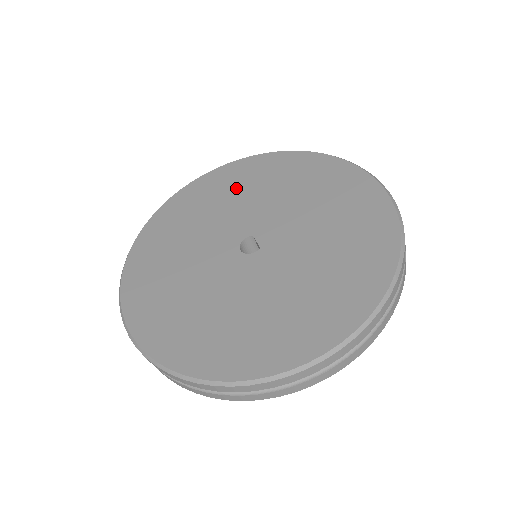
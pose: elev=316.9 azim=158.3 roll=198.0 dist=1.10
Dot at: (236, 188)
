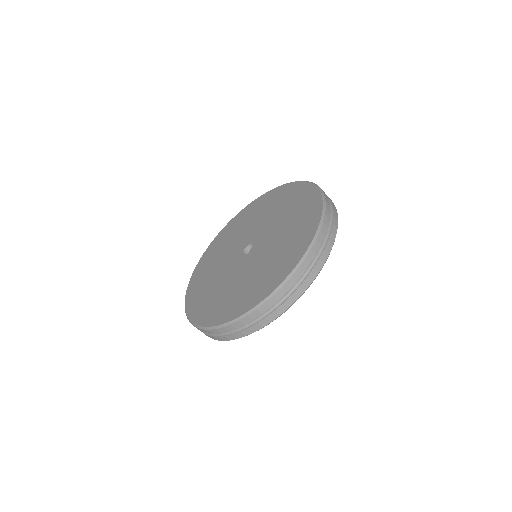
Dot at: (281, 204)
